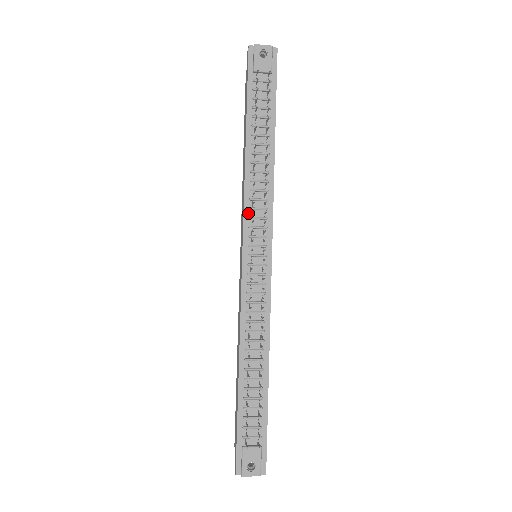
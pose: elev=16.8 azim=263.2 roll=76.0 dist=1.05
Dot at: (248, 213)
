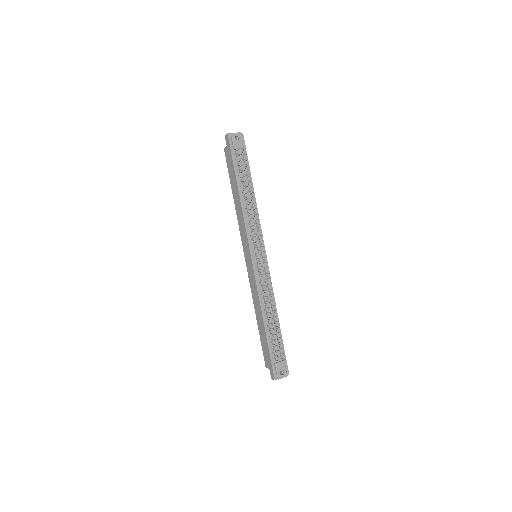
Dot at: (249, 232)
